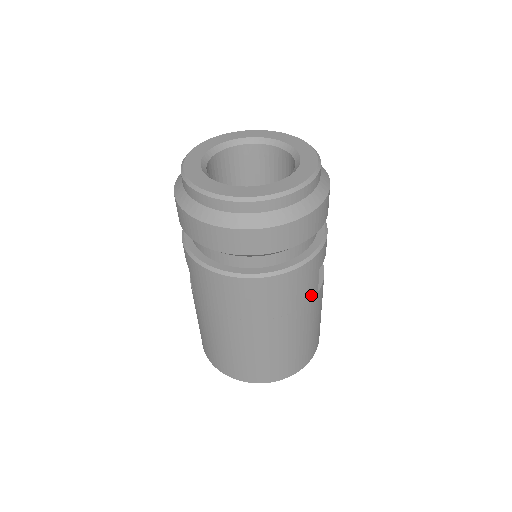
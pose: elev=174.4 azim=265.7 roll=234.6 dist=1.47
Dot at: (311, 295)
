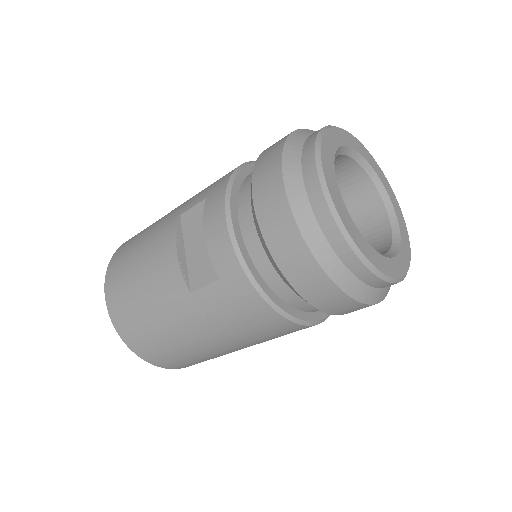
Dot at: occluded
